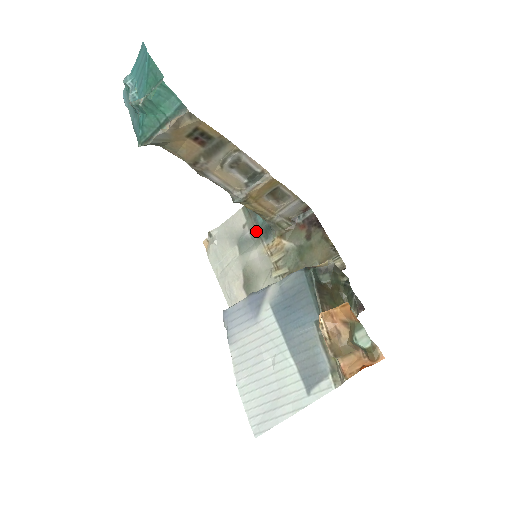
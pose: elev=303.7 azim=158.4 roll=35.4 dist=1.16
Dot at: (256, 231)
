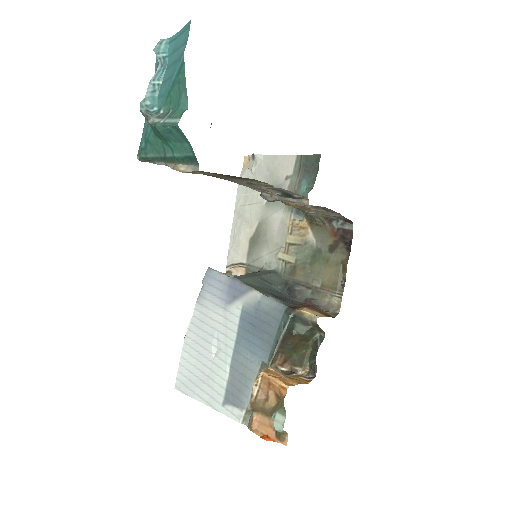
Dot at: occluded
